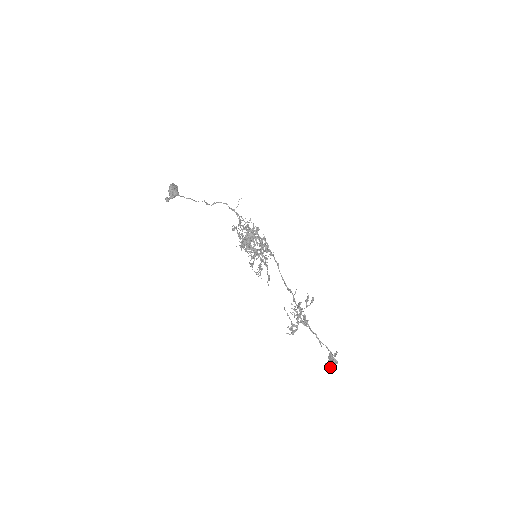
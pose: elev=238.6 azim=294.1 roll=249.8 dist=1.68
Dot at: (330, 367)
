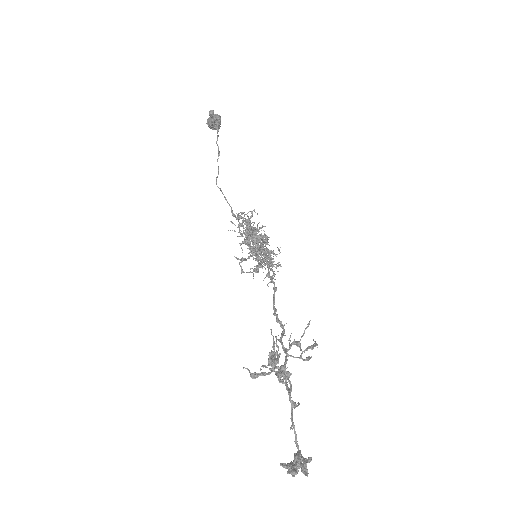
Dot at: (297, 471)
